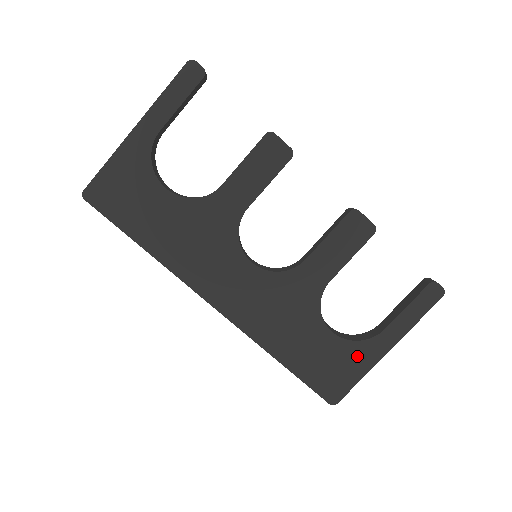
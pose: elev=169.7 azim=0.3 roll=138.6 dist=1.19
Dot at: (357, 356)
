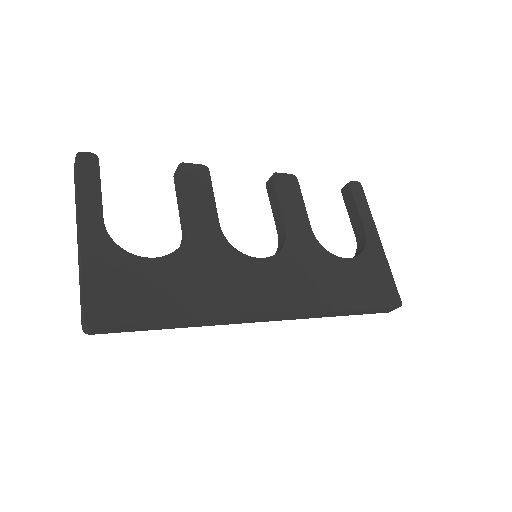
Dot at: (373, 260)
